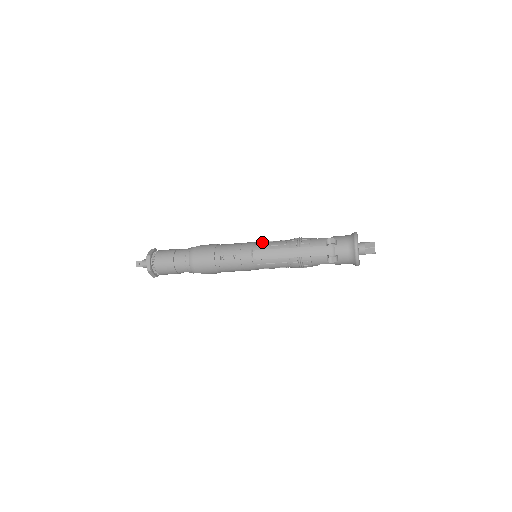
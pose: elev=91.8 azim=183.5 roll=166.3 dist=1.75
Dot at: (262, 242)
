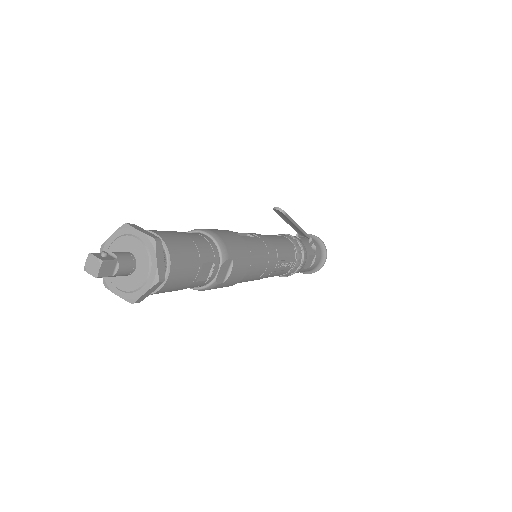
Dot at: occluded
